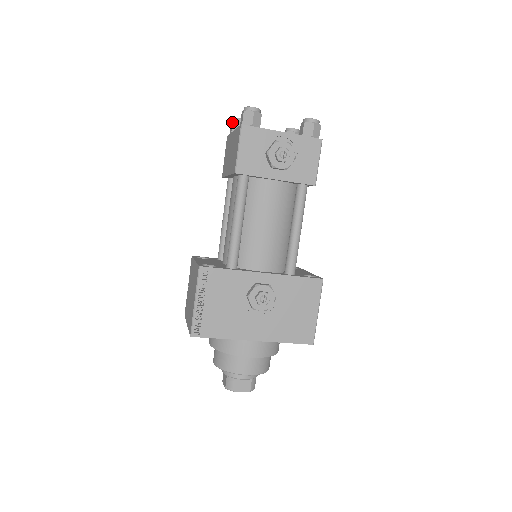
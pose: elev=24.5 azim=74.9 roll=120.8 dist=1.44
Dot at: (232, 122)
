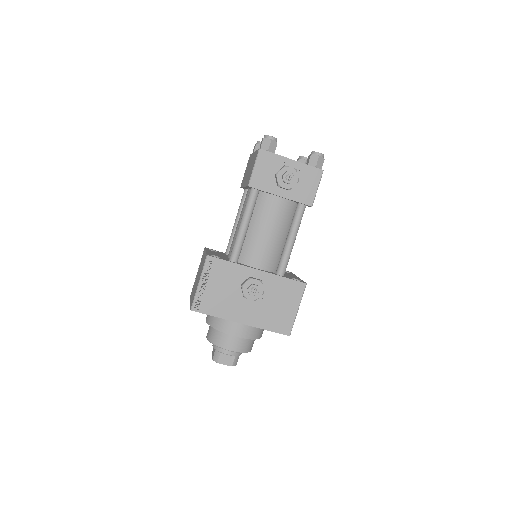
Dot at: (255, 144)
